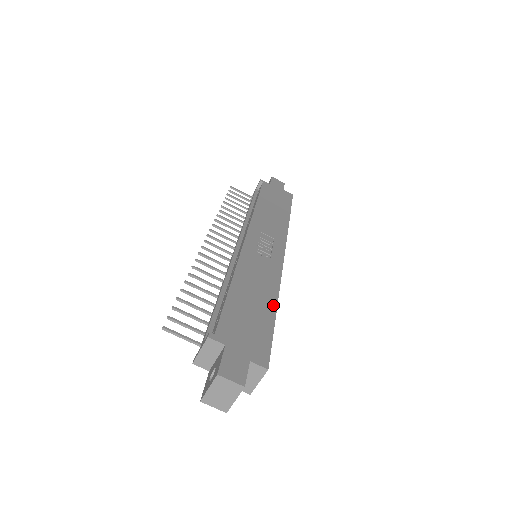
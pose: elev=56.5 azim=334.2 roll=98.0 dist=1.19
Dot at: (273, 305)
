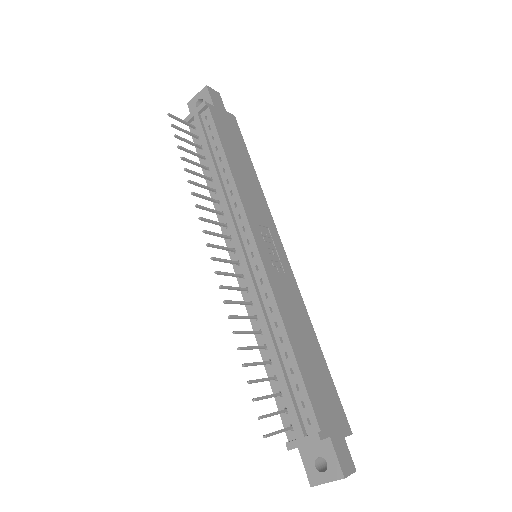
Dot at: (317, 344)
